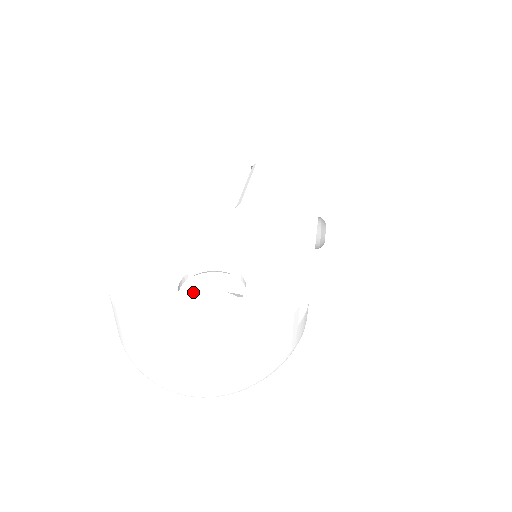
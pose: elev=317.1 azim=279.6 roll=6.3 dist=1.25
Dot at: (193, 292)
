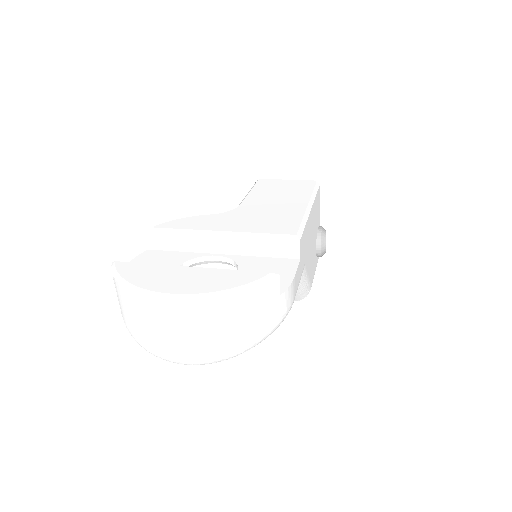
Dot at: occluded
